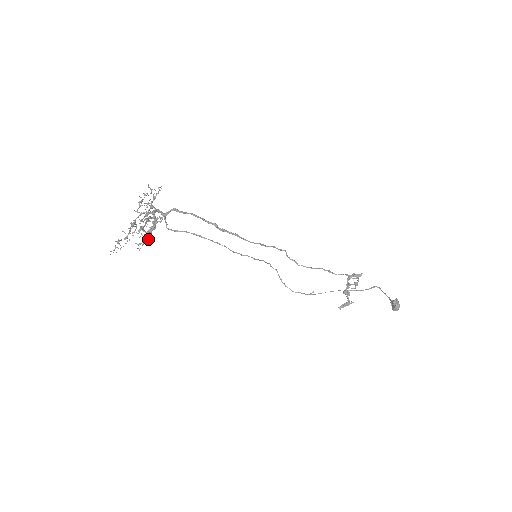
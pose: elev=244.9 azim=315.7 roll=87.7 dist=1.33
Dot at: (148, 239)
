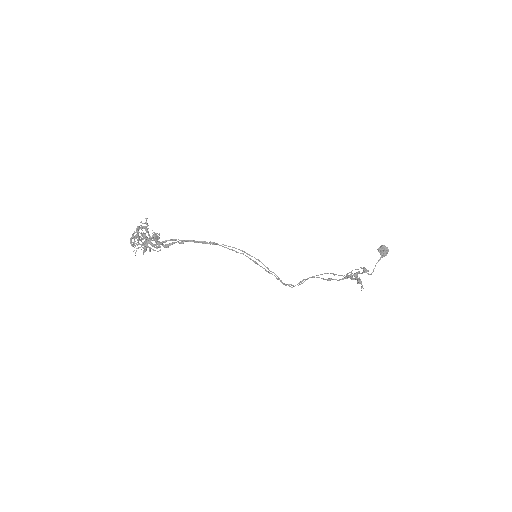
Dot at: (157, 237)
